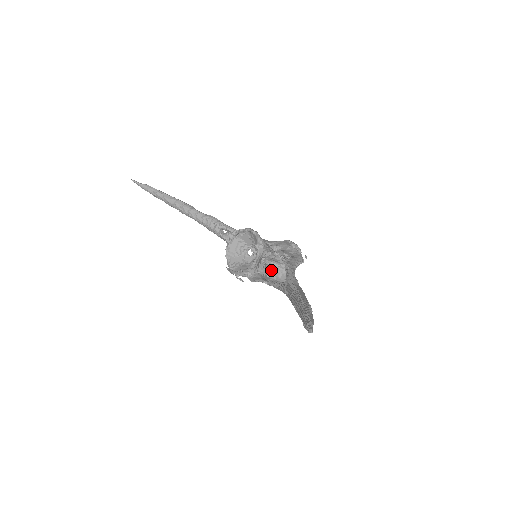
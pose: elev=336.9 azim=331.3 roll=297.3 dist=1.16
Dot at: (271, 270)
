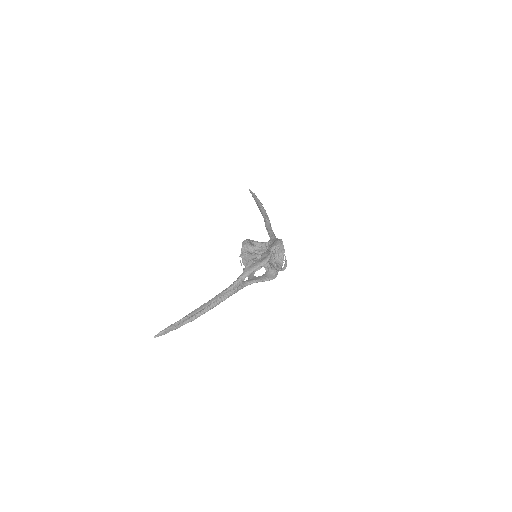
Dot at: (266, 264)
